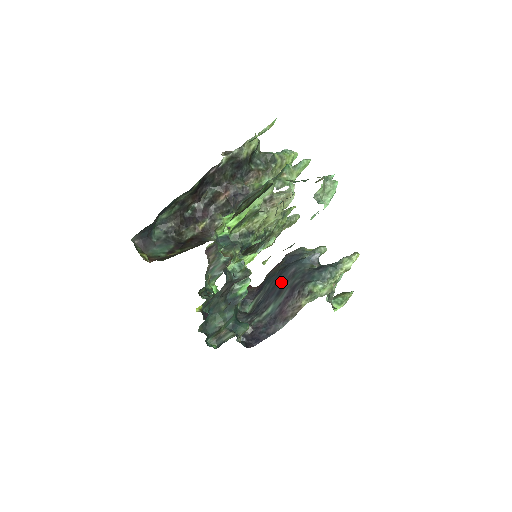
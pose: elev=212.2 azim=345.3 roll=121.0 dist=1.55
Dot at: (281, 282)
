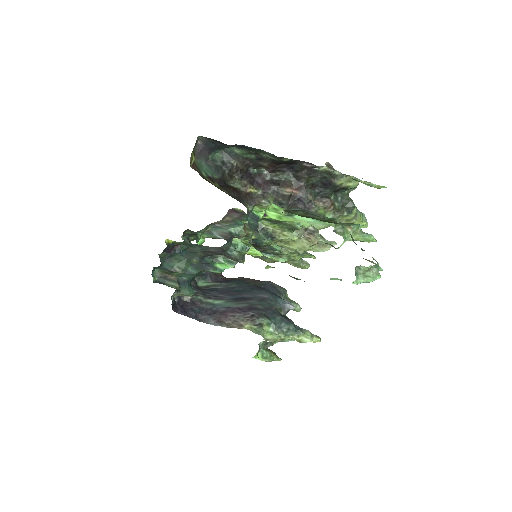
Dot at: (247, 294)
